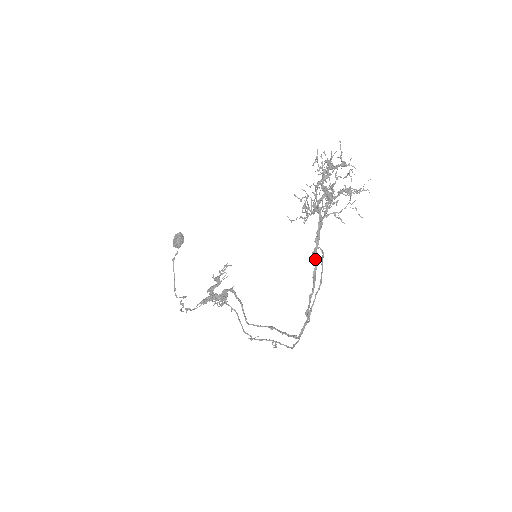
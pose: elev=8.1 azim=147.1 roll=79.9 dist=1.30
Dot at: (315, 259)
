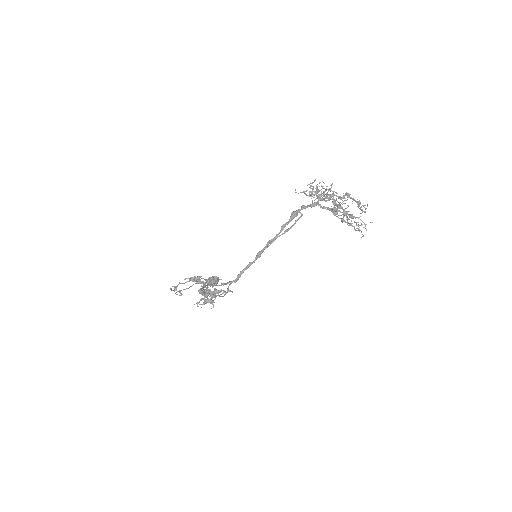
Dot at: (293, 215)
